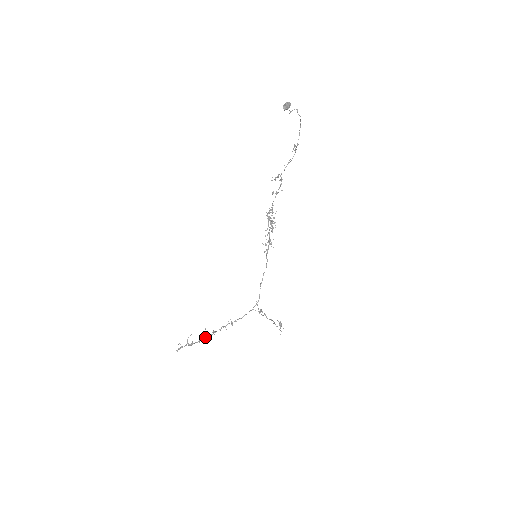
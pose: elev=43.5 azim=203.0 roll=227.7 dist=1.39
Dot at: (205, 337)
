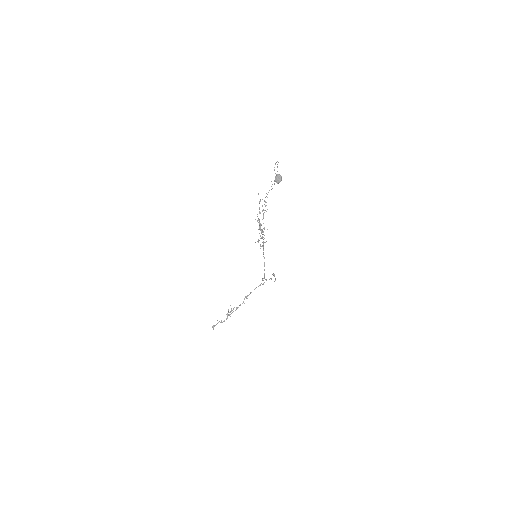
Dot at: (230, 314)
